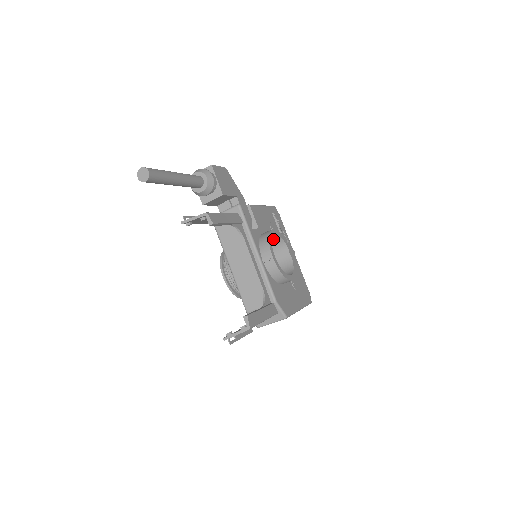
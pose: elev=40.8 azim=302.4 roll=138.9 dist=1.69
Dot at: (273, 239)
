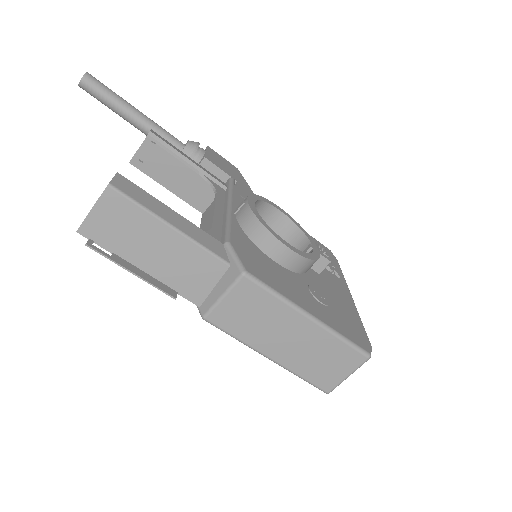
Dot at: (287, 233)
